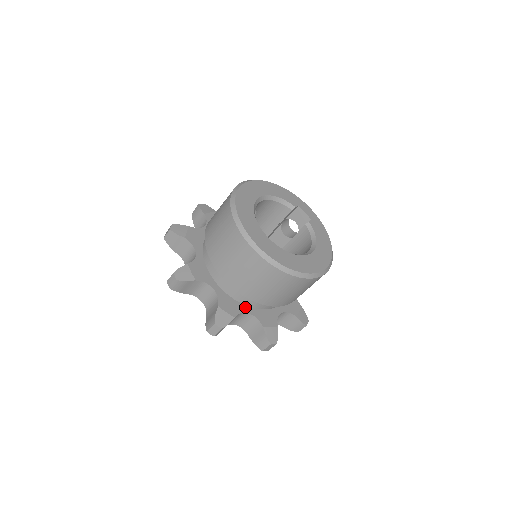
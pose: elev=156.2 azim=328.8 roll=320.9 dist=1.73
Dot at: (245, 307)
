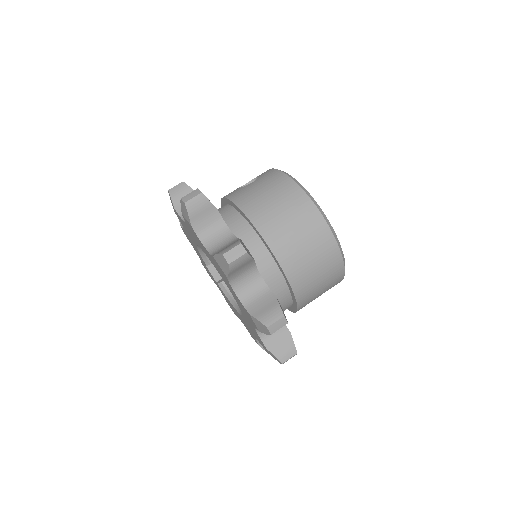
Dot at: occluded
